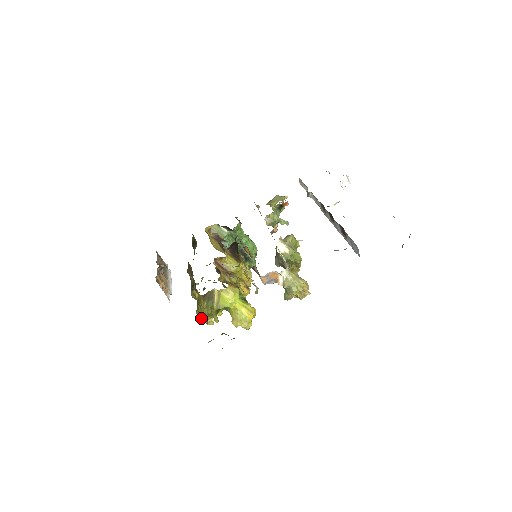
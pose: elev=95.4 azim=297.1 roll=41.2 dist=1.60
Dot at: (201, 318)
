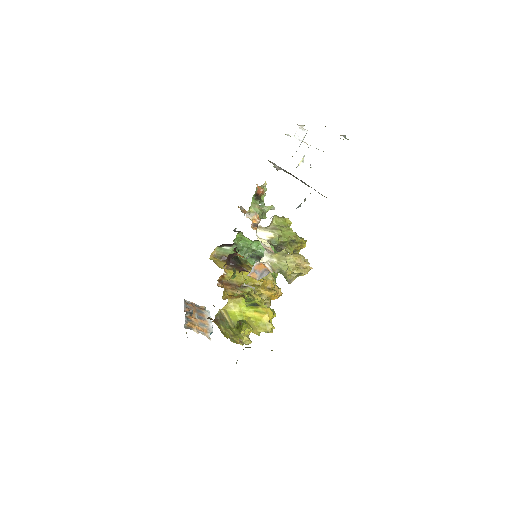
Dot at: (234, 342)
